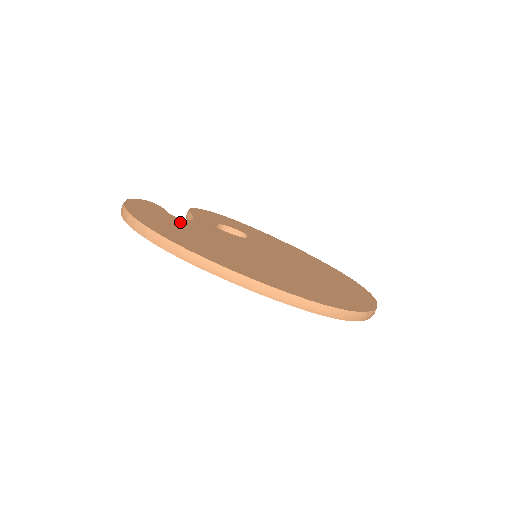
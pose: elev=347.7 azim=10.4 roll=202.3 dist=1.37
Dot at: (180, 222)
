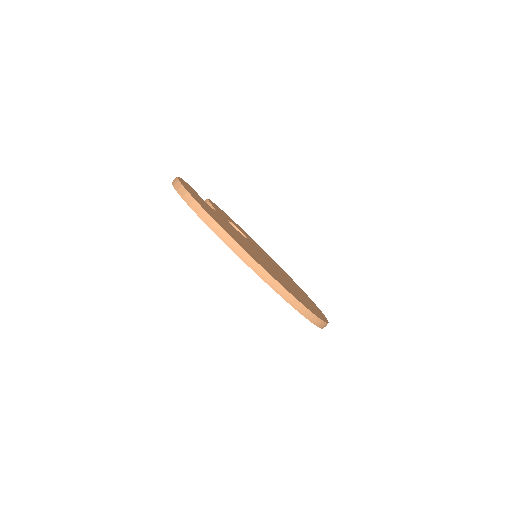
Dot at: occluded
